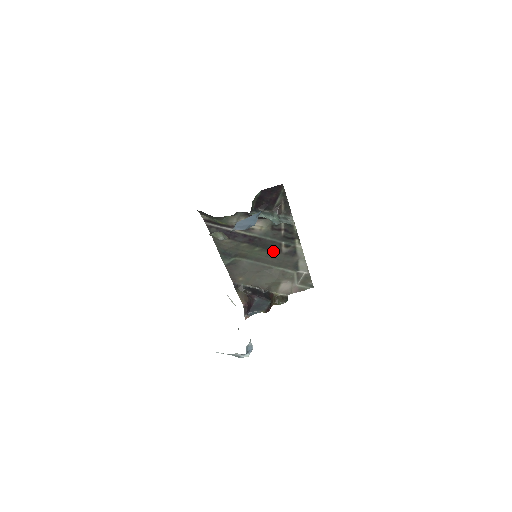
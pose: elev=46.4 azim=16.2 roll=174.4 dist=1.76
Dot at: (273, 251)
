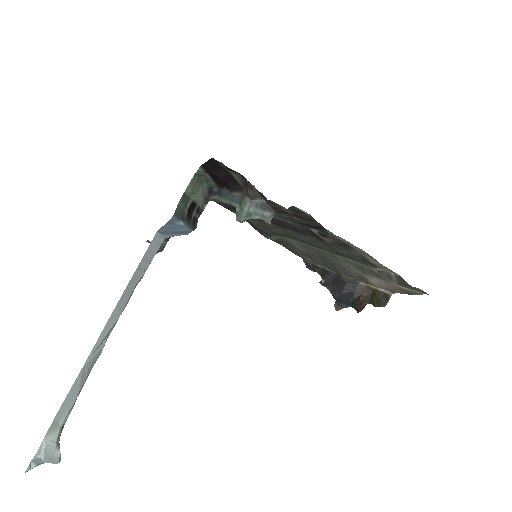
Dot at: (314, 236)
